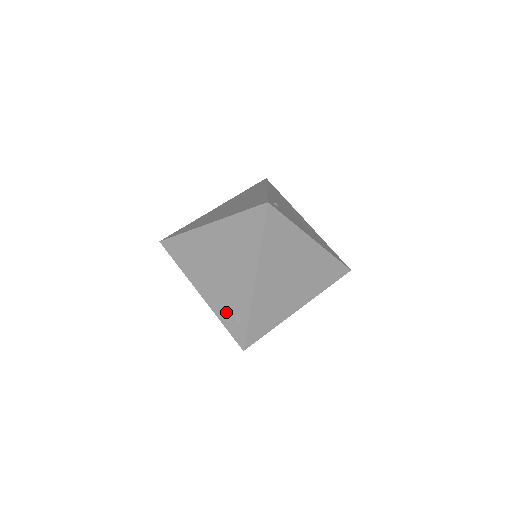
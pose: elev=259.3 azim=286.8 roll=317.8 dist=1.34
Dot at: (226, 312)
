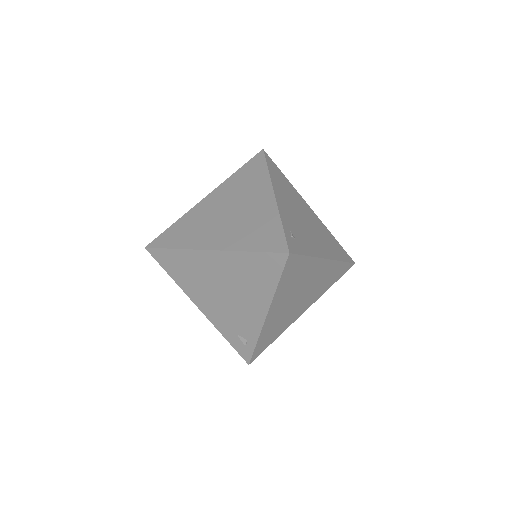
Dot at: (230, 331)
